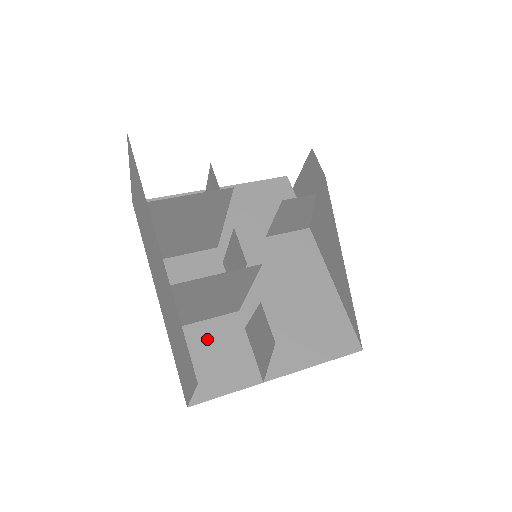
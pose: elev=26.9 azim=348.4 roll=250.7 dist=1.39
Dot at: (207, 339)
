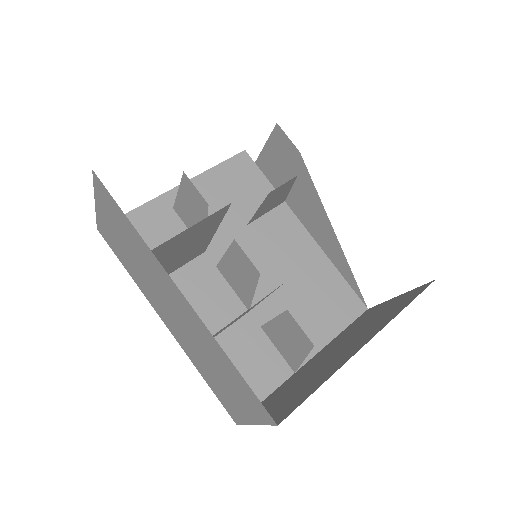
Dot at: (230, 351)
